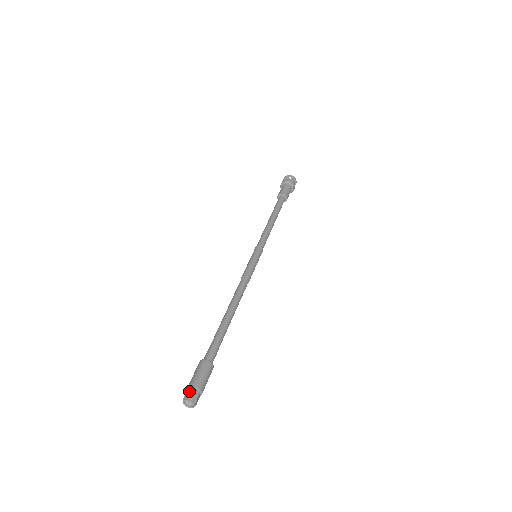
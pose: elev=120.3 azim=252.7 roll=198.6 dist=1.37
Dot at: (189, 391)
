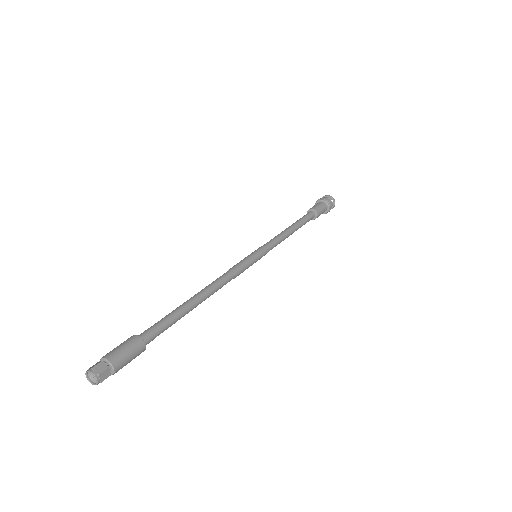
Dot at: (103, 365)
